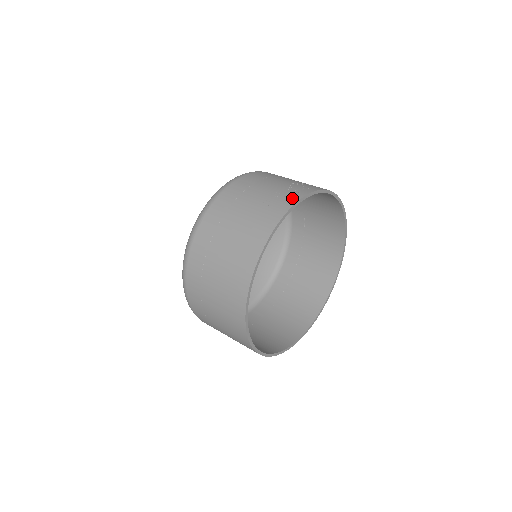
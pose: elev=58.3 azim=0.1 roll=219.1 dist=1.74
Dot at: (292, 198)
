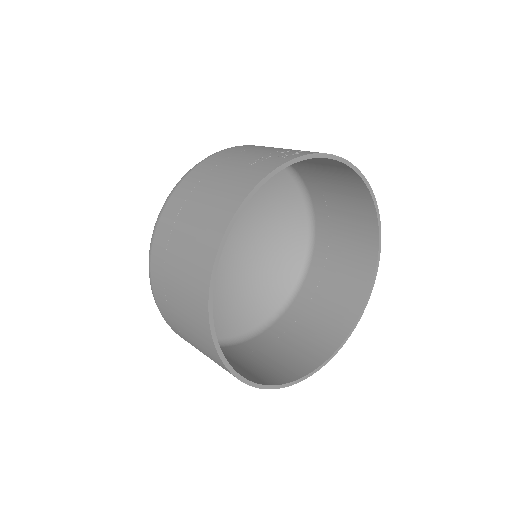
Dot at: (289, 156)
